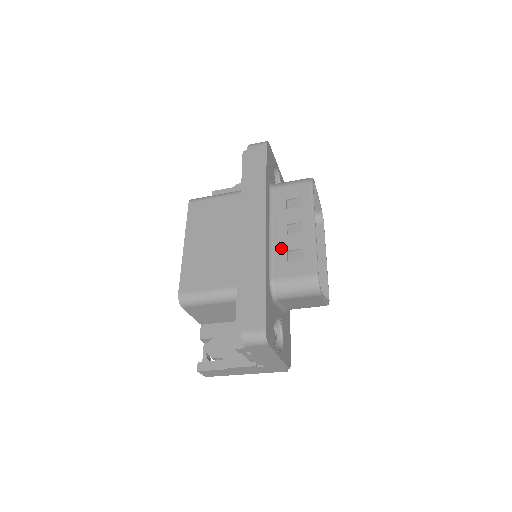
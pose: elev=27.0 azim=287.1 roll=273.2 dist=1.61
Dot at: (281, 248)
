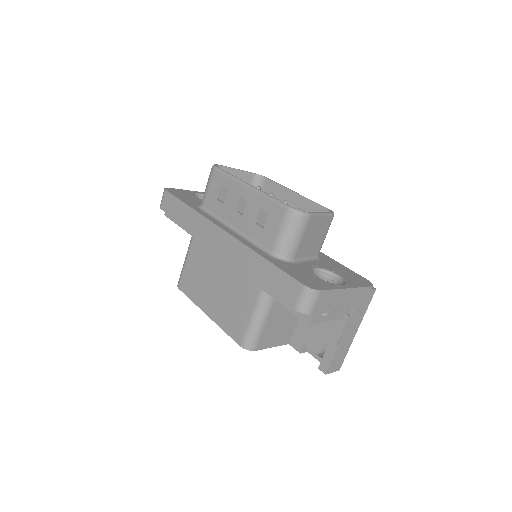
Dot at: (250, 228)
